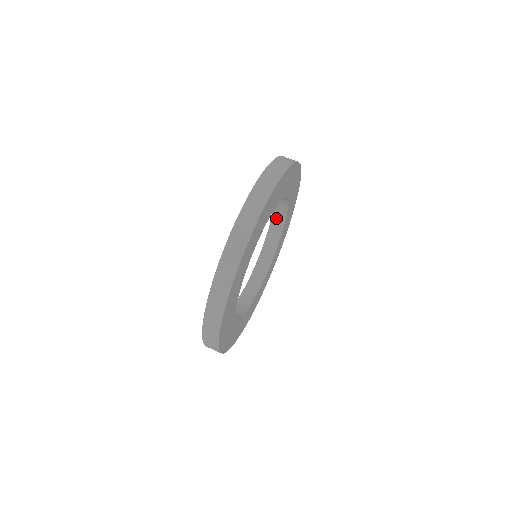
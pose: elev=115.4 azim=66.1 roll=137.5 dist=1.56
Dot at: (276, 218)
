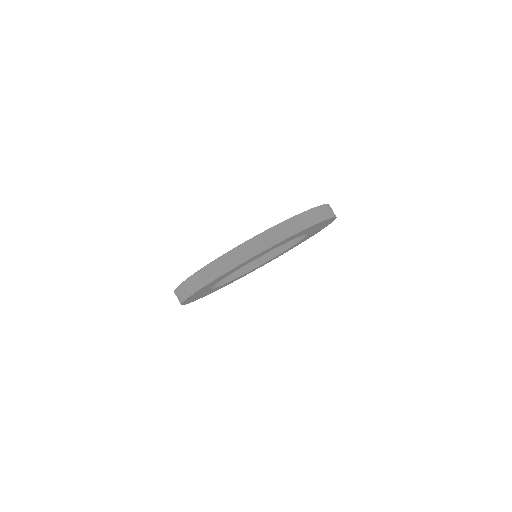
Dot at: occluded
